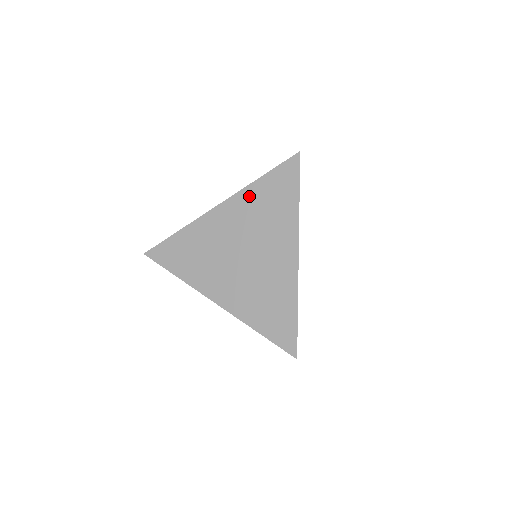
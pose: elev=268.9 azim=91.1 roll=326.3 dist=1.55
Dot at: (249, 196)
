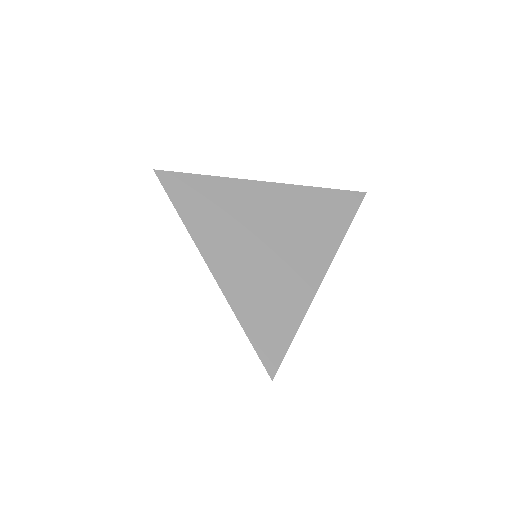
Dot at: (303, 195)
